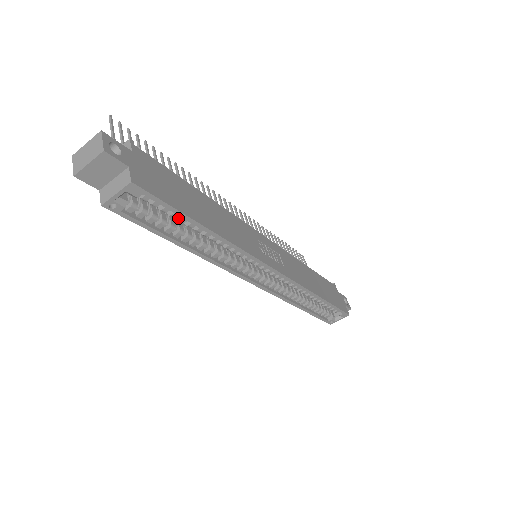
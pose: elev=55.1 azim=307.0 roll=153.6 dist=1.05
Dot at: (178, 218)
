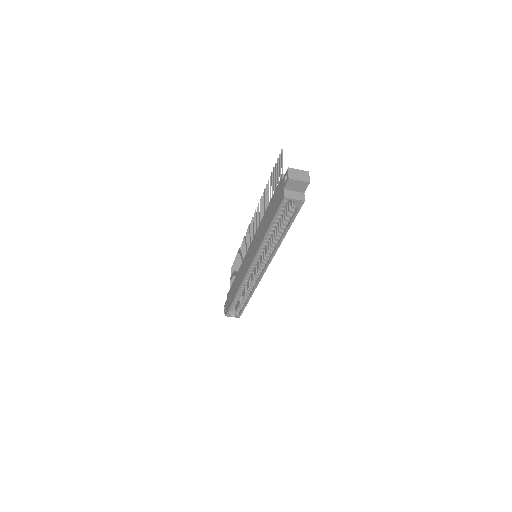
Dot at: (284, 222)
